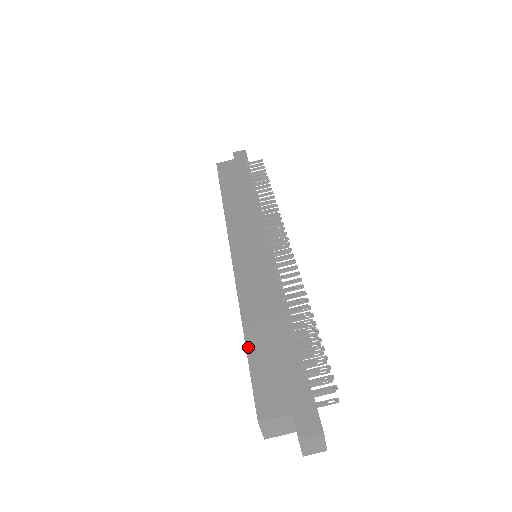
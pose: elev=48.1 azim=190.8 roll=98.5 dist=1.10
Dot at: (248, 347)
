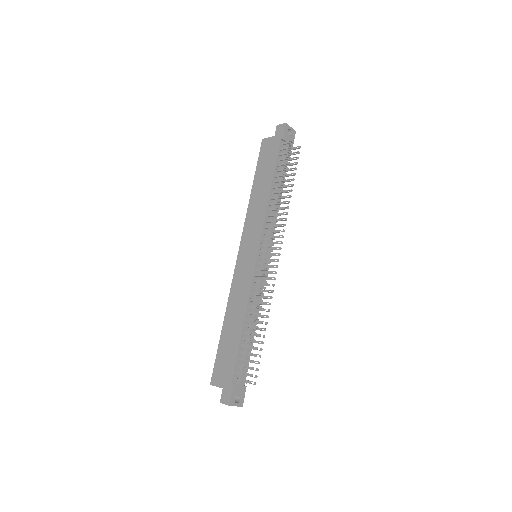
Dot at: (221, 337)
